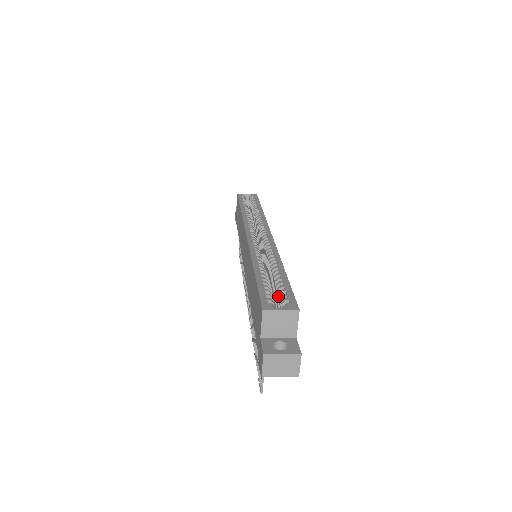
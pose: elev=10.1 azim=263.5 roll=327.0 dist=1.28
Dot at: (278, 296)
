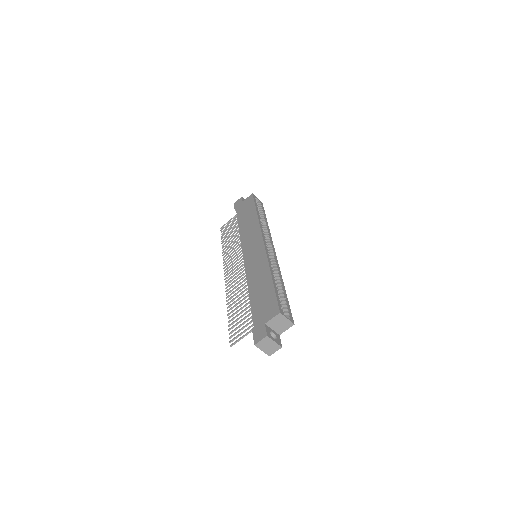
Dot at: (282, 305)
